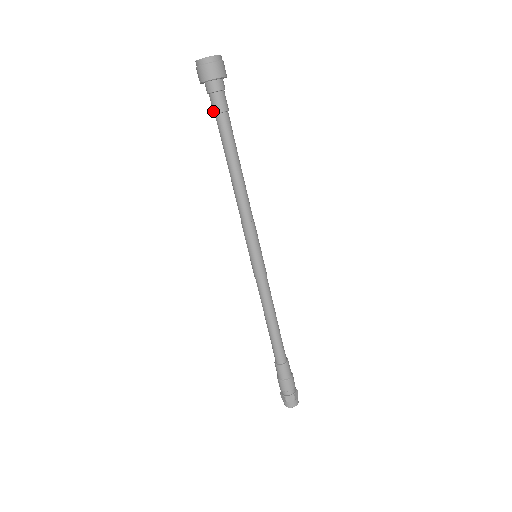
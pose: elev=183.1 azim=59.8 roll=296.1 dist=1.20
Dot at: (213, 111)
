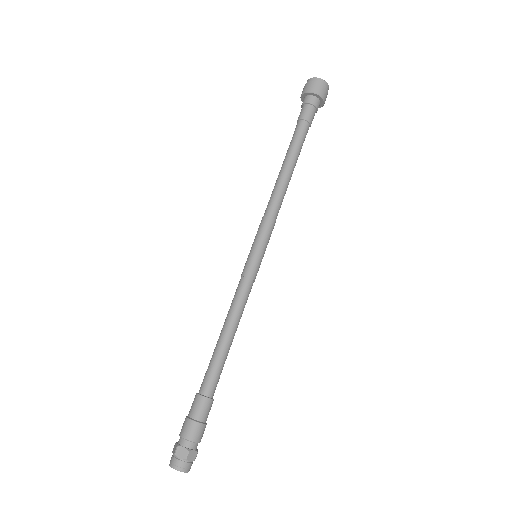
Dot at: (303, 116)
